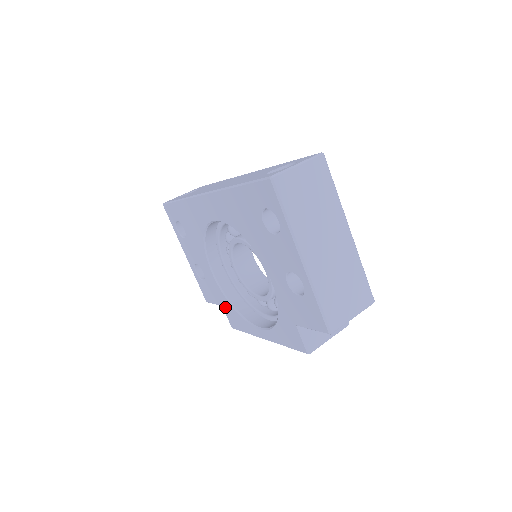
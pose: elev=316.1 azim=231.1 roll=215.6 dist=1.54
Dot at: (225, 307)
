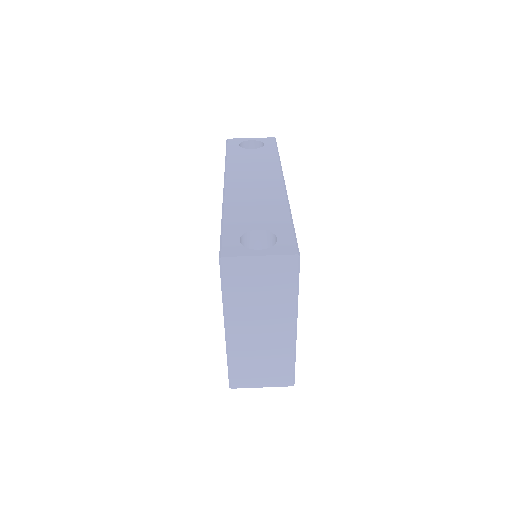
Dot at: occluded
